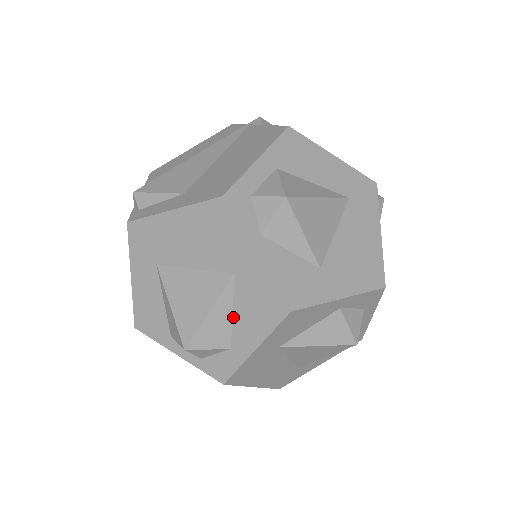
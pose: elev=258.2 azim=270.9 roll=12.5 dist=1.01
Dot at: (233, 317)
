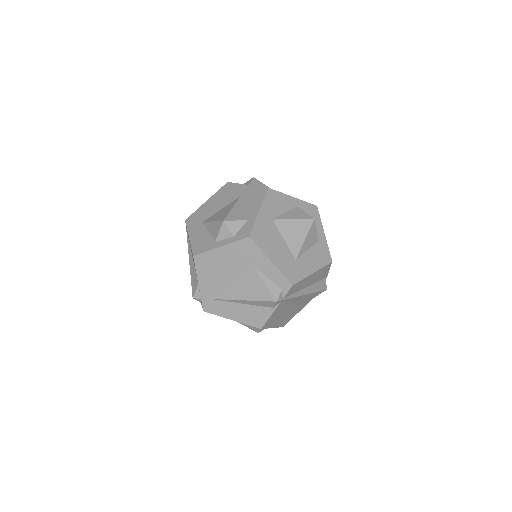
Dot at: (244, 209)
